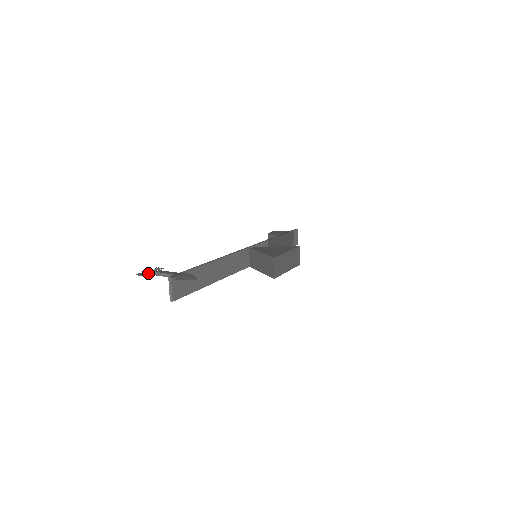
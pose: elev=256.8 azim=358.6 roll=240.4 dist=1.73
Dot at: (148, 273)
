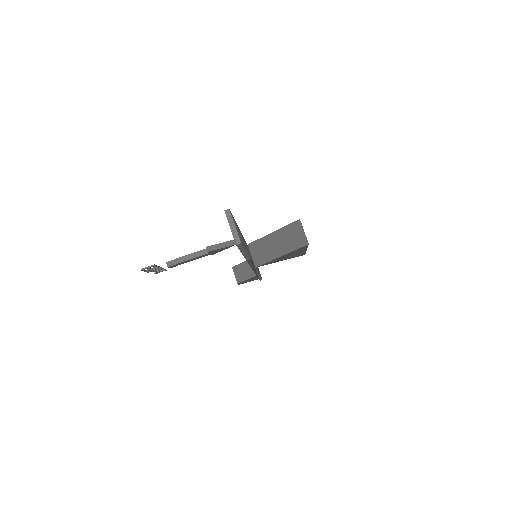
Dot at: (156, 267)
